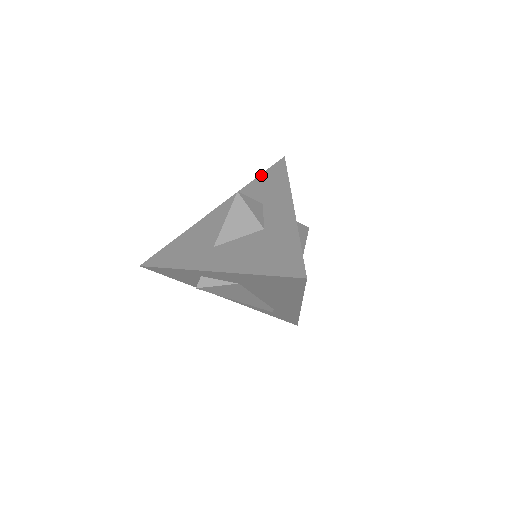
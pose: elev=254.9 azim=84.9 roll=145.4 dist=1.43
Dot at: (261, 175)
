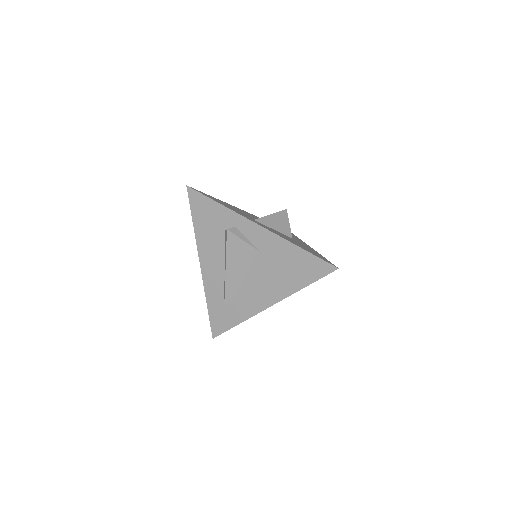
Dot at: occluded
